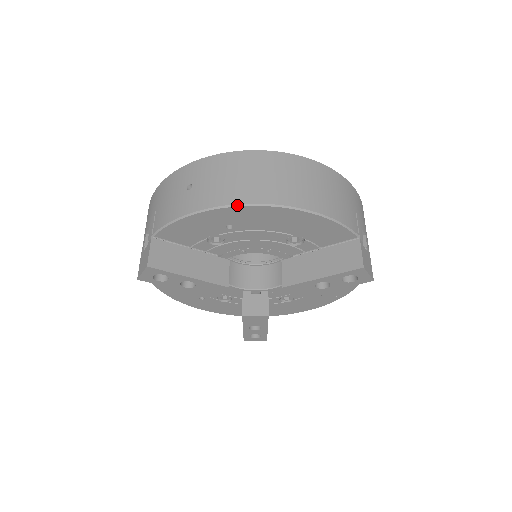
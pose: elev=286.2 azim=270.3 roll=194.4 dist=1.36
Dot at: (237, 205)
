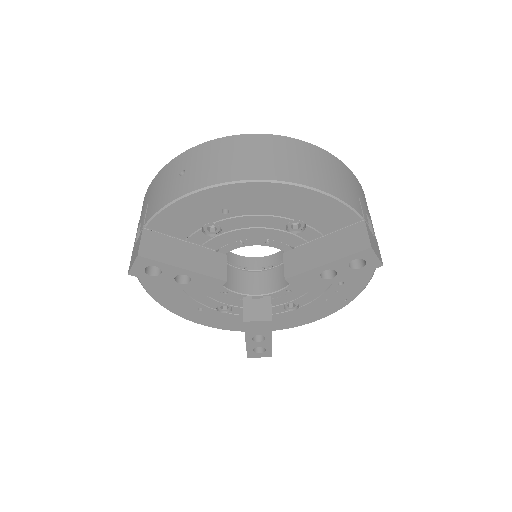
Dot at: (232, 182)
